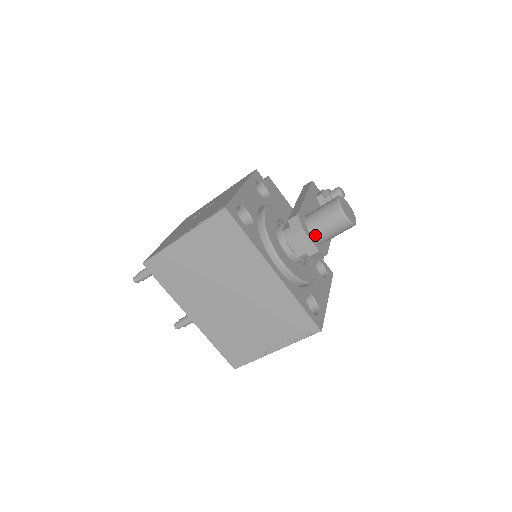
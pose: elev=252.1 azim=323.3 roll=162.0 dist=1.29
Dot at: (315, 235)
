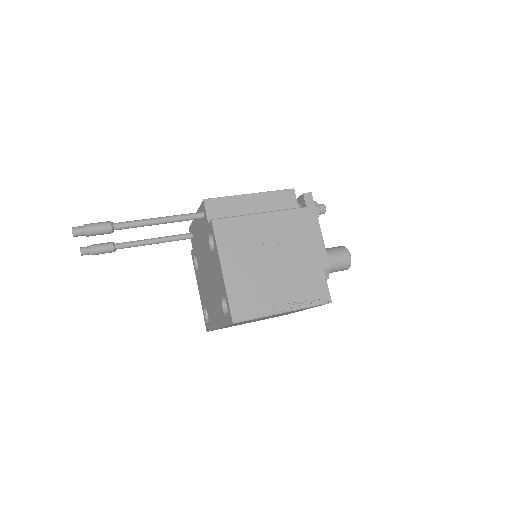
Dot at: occluded
